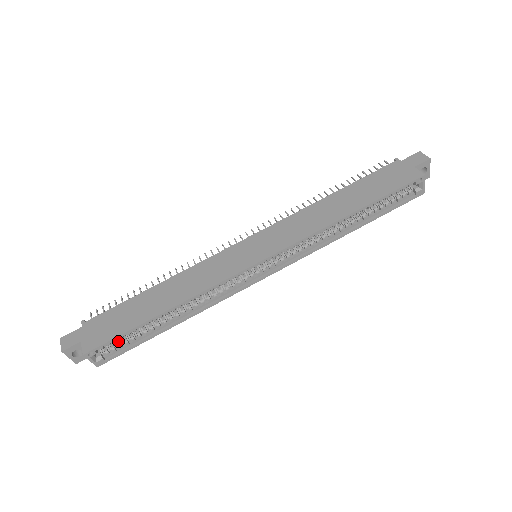
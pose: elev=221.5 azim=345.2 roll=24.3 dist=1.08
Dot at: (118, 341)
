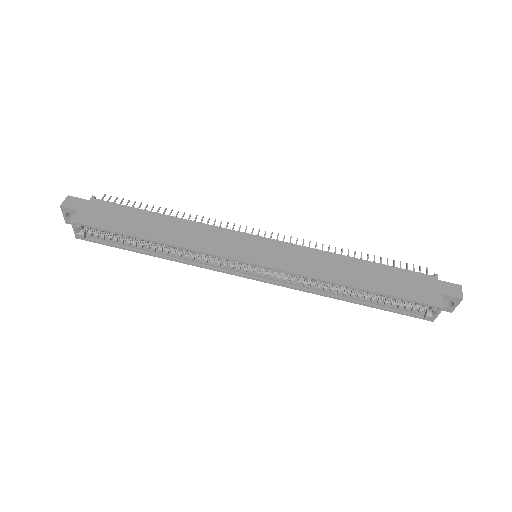
Dot at: (104, 232)
